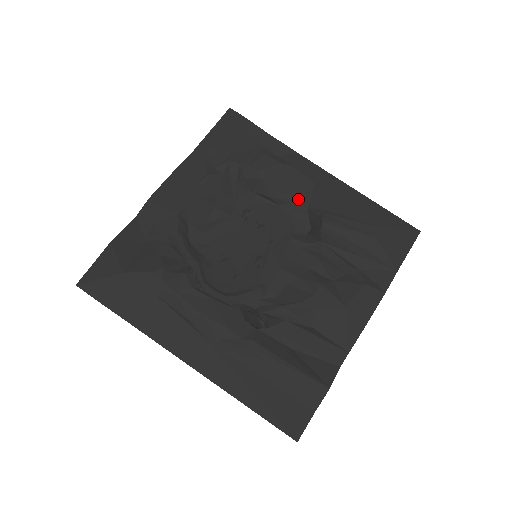
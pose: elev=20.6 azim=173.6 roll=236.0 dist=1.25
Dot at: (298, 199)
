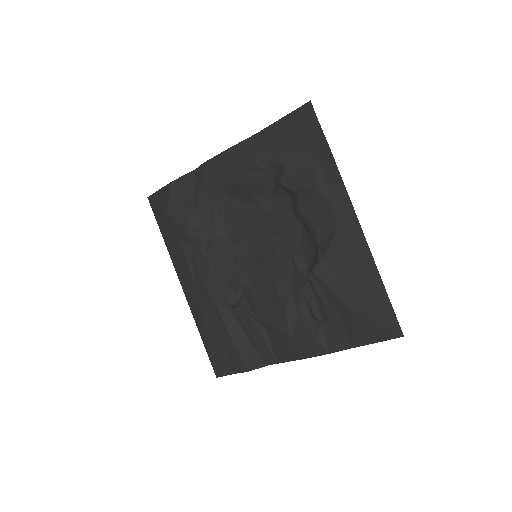
Dot at: (315, 233)
